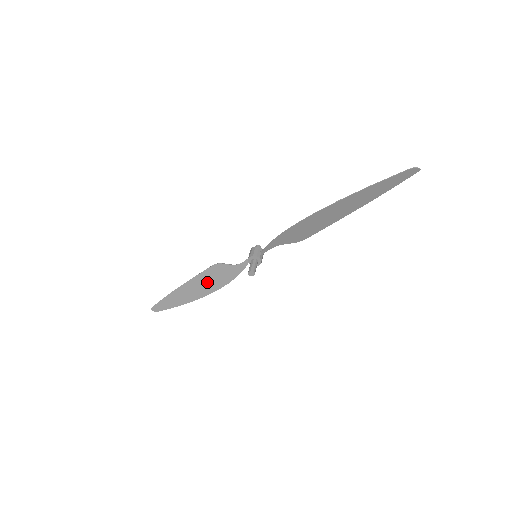
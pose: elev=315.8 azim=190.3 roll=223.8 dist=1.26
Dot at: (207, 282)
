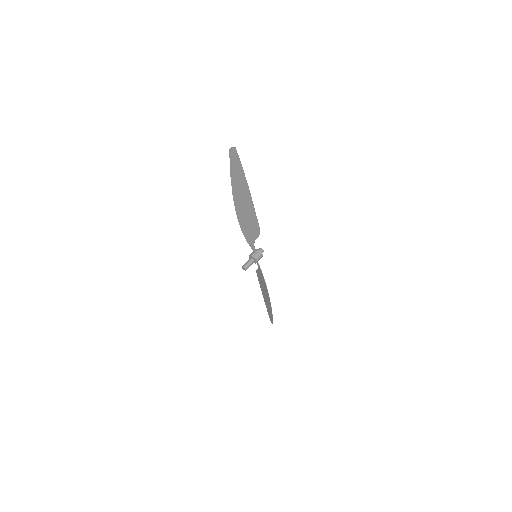
Dot at: (264, 288)
